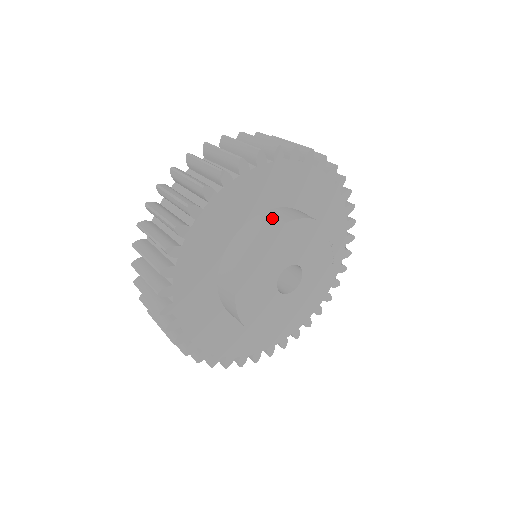
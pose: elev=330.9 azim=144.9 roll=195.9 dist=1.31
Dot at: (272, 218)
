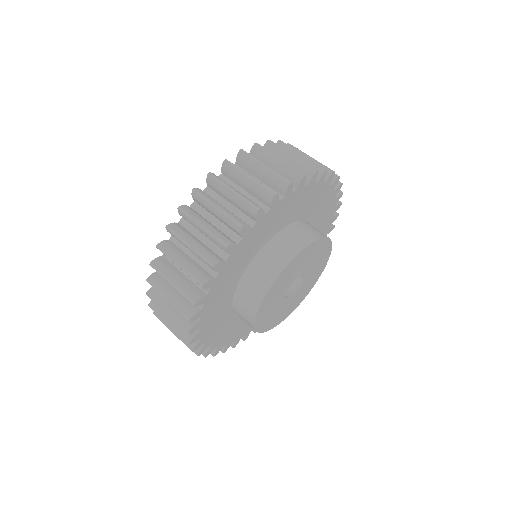
Dot at: (268, 263)
